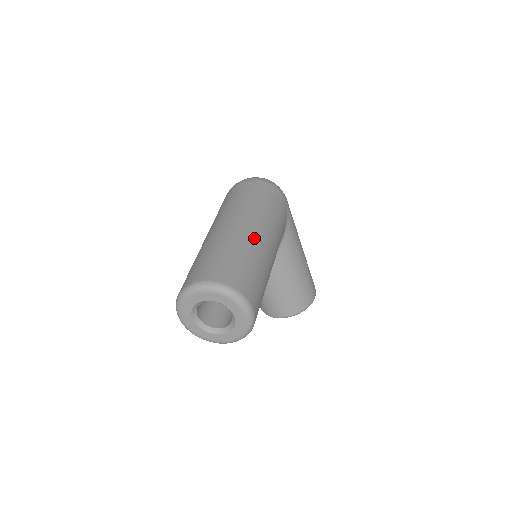
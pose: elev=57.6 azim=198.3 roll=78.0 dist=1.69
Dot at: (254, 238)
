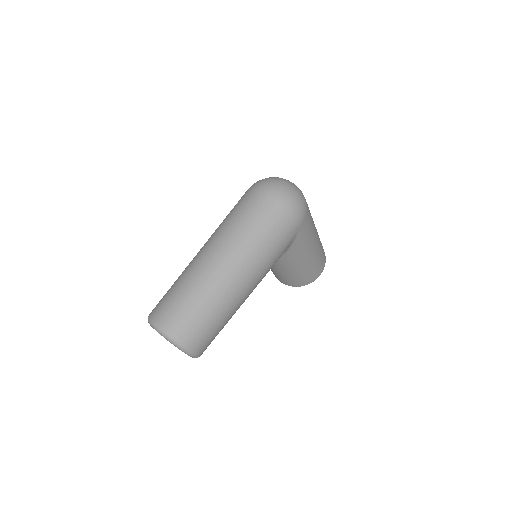
Dot at: (228, 286)
